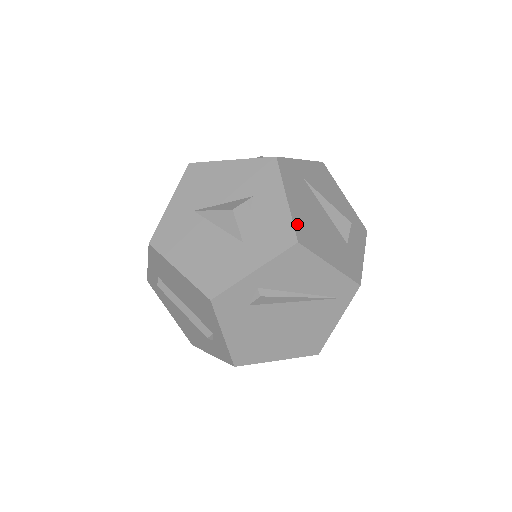
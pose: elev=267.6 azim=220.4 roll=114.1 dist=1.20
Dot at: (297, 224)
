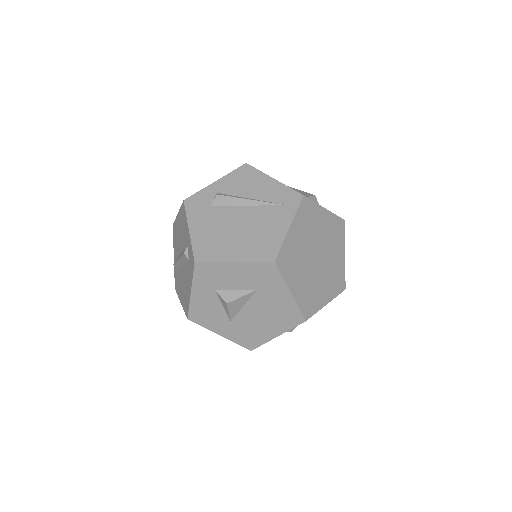
Dot at: occluded
